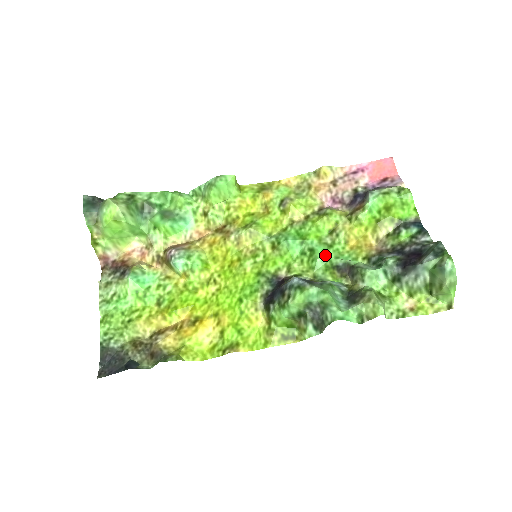
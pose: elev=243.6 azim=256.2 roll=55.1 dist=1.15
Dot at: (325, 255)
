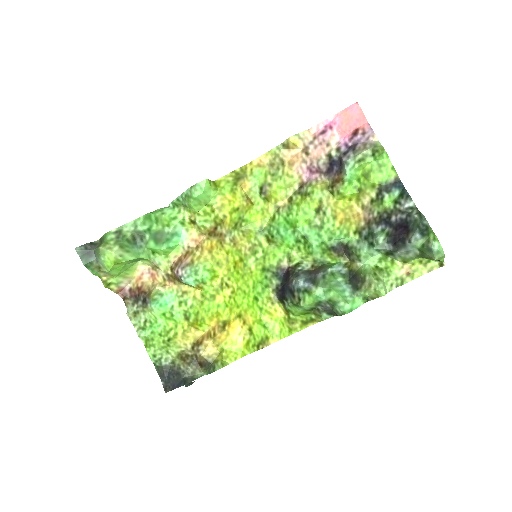
Dot at: (319, 239)
